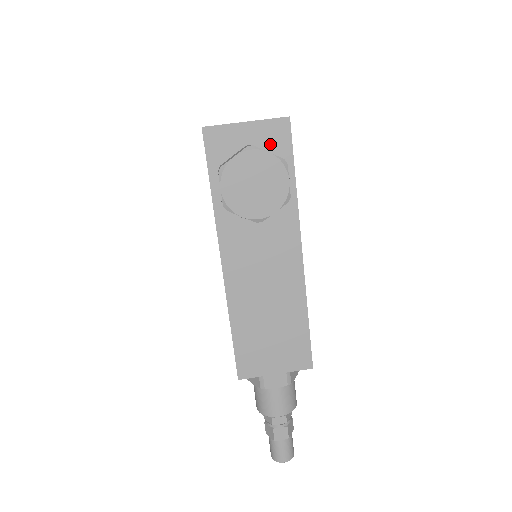
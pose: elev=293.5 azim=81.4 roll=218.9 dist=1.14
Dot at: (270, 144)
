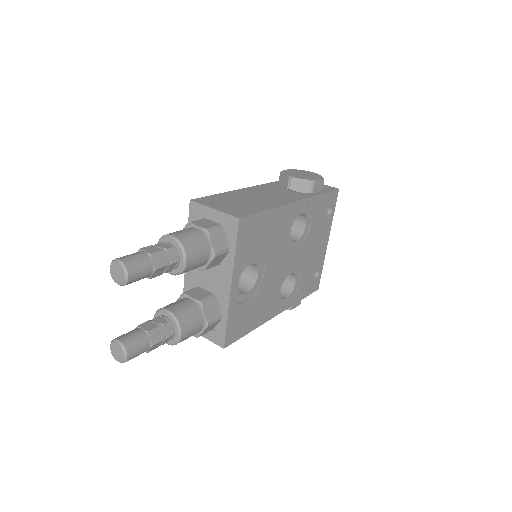
Dot at: occluded
